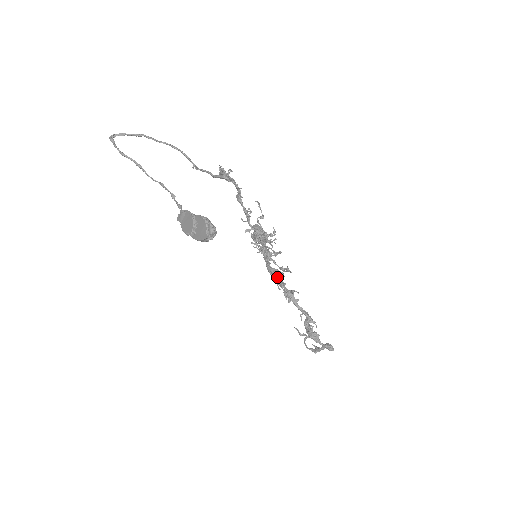
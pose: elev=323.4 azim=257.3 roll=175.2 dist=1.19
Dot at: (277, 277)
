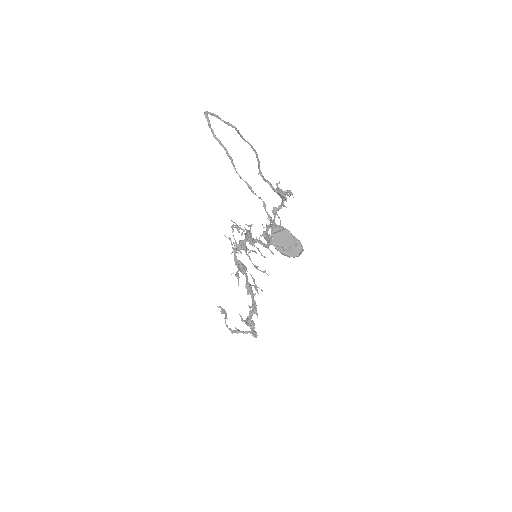
Dot at: (243, 270)
